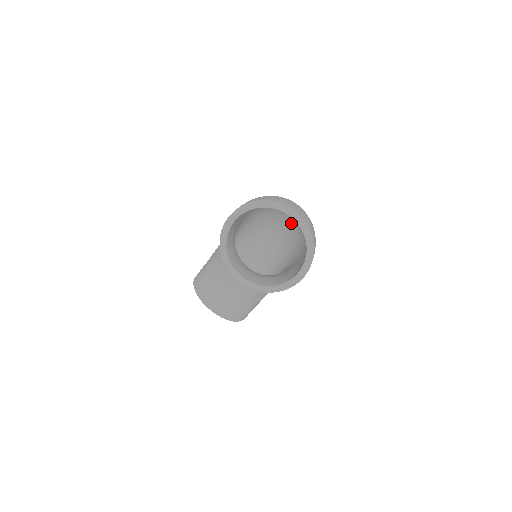
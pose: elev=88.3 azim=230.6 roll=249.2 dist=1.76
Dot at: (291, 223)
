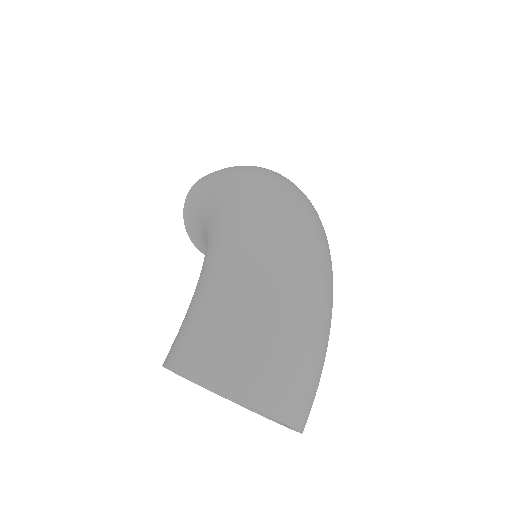
Dot at: occluded
